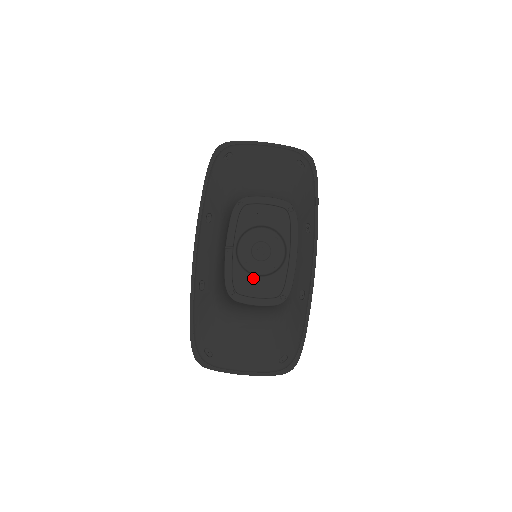
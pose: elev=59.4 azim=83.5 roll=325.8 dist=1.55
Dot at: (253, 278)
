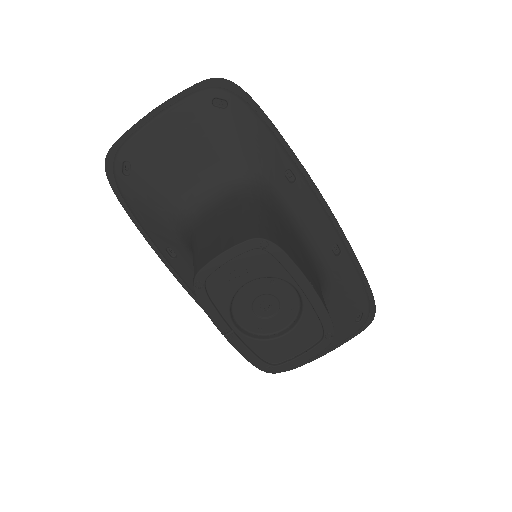
Dot at: (280, 340)
